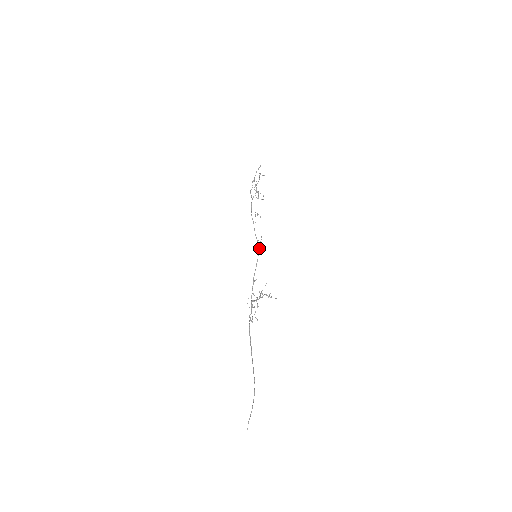
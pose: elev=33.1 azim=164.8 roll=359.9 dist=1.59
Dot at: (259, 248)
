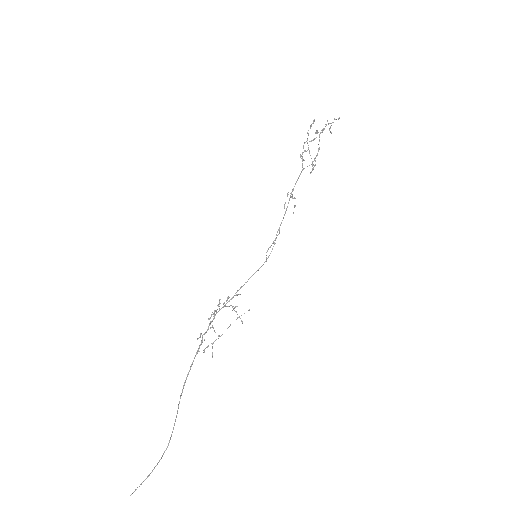
Dot at: occluded
